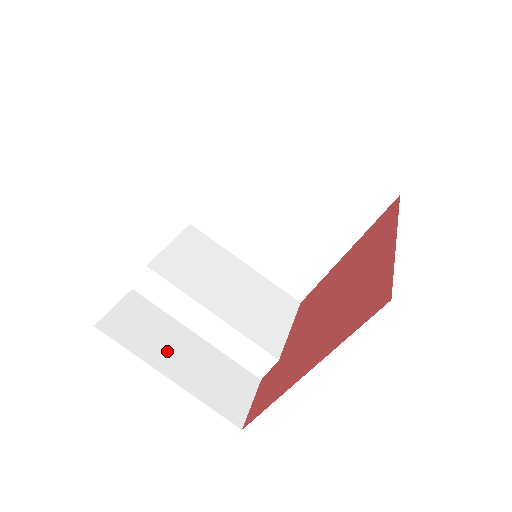
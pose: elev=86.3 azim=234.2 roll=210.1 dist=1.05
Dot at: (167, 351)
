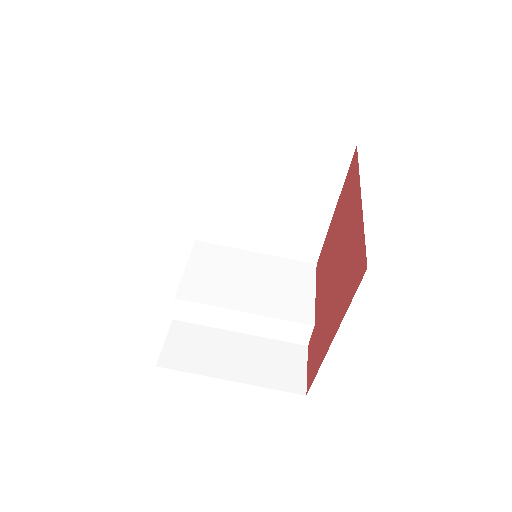
Dot at: (221, 359)
